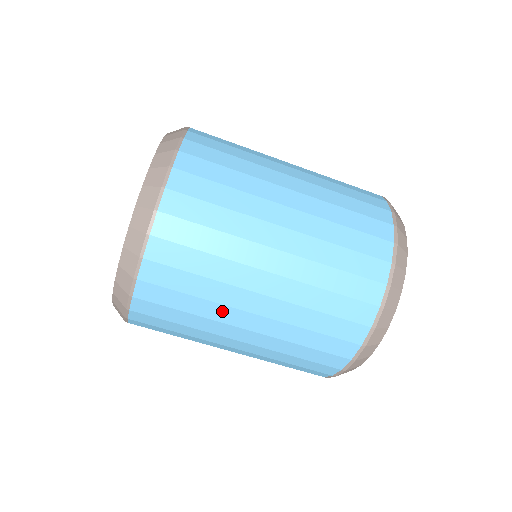
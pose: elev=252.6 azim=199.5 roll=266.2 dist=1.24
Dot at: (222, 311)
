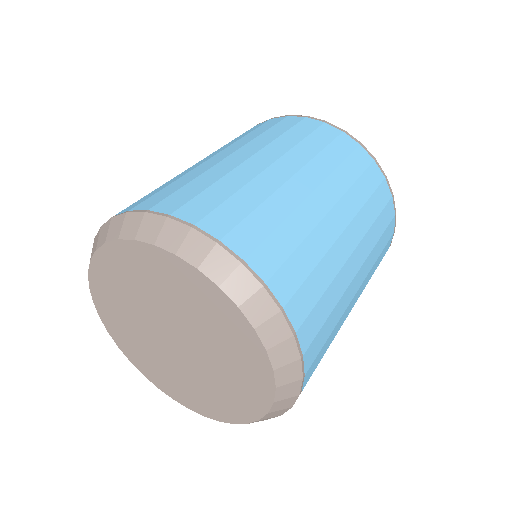
Dot at: (334, 256)
